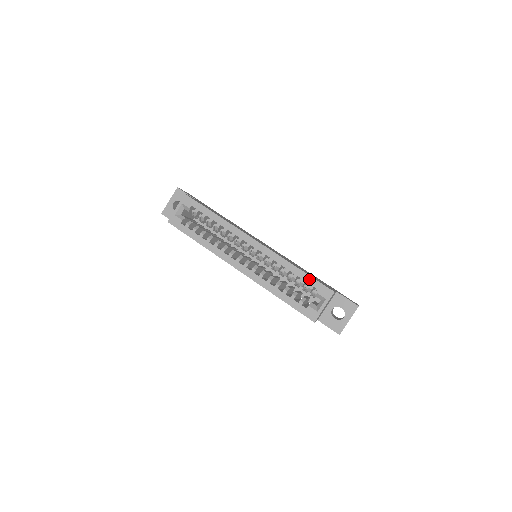
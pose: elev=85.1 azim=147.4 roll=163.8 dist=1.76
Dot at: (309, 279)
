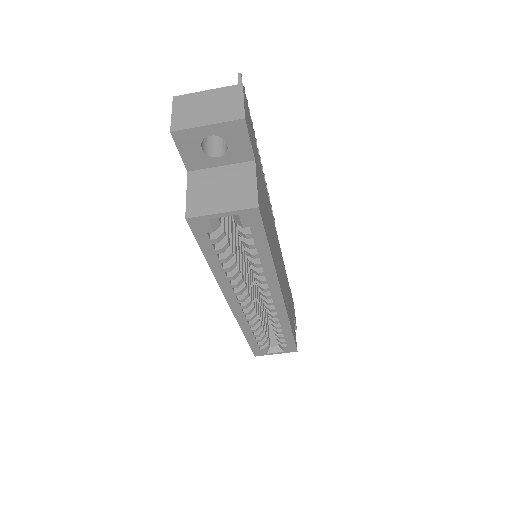
Dot at: (290, 339)
